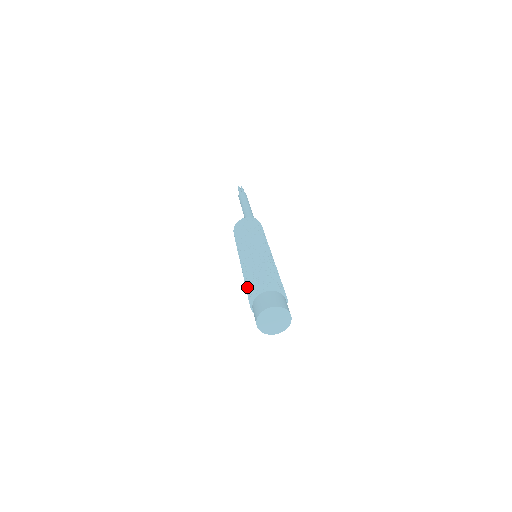
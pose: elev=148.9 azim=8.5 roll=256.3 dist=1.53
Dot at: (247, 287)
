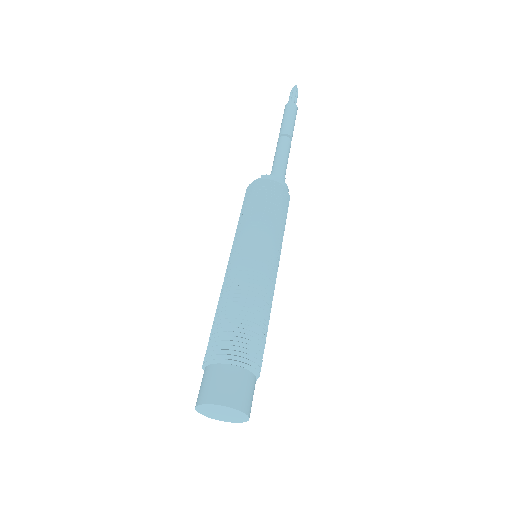
Dot at: occluded
